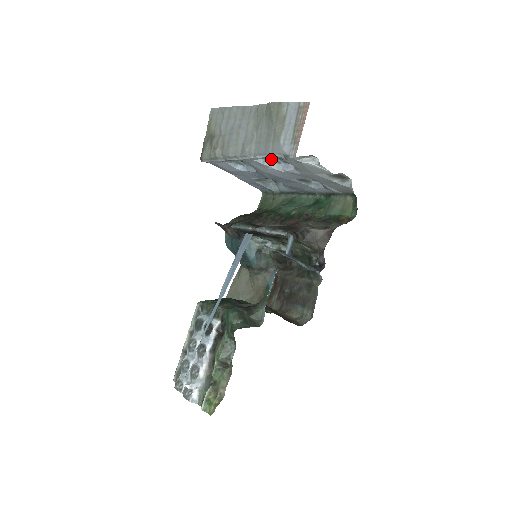
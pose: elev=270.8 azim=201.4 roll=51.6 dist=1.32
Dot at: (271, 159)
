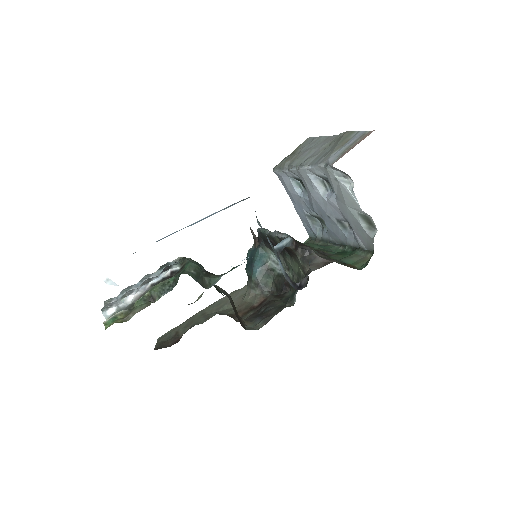
Dot at: (322, 181)
